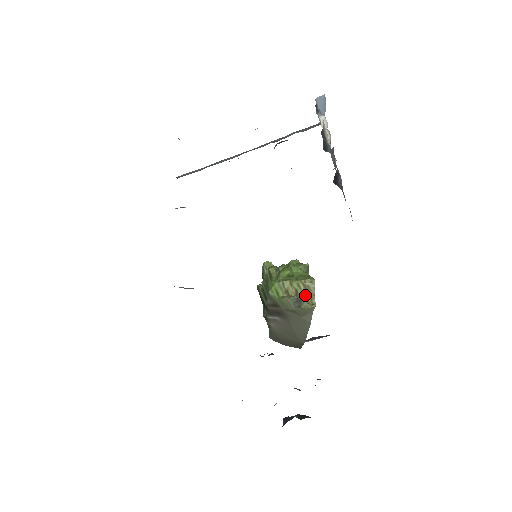
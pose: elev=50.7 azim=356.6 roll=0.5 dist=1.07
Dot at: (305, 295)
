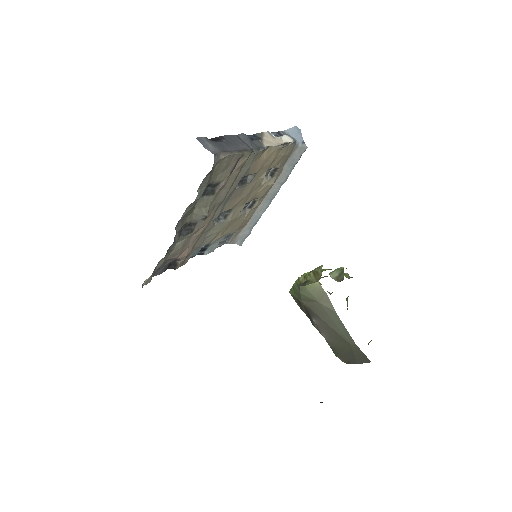
Dot at: (313, 279)
